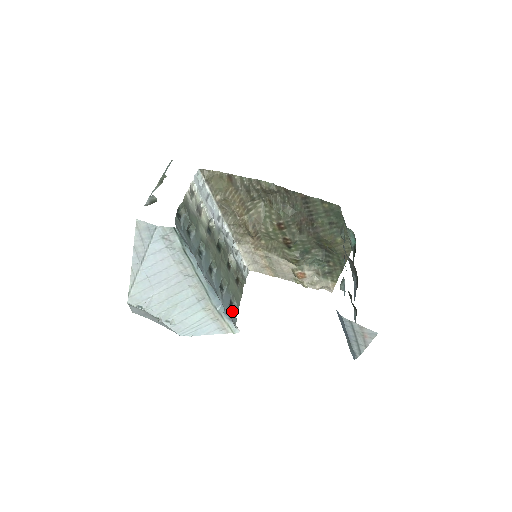
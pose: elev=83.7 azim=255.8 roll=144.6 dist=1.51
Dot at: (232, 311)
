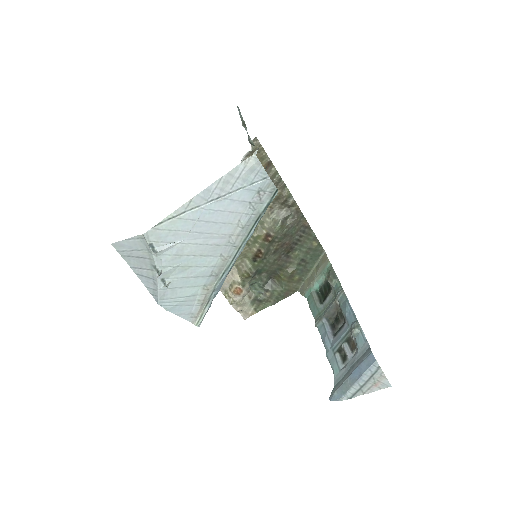
Dot at: occluded
